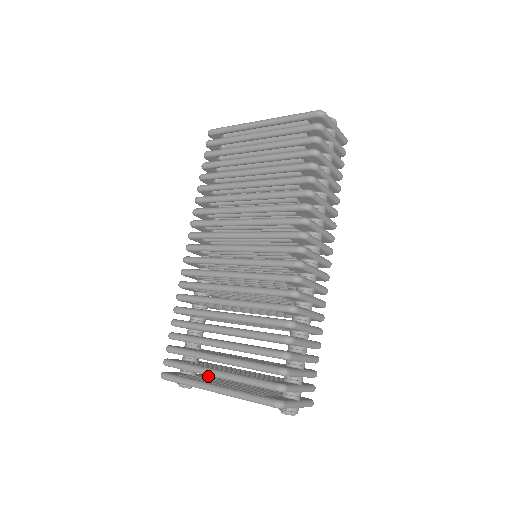
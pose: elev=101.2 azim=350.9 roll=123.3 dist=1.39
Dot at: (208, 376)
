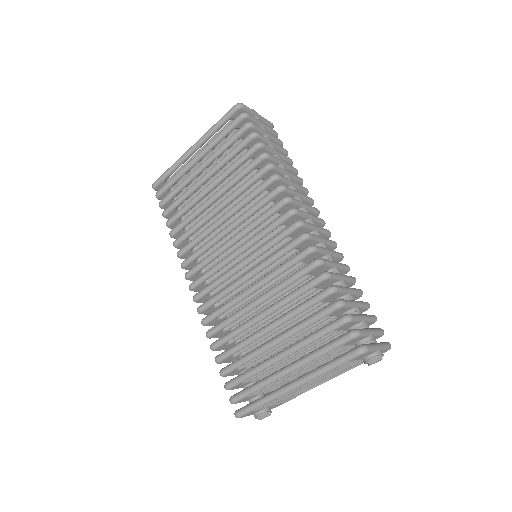
Dot at: occluded
